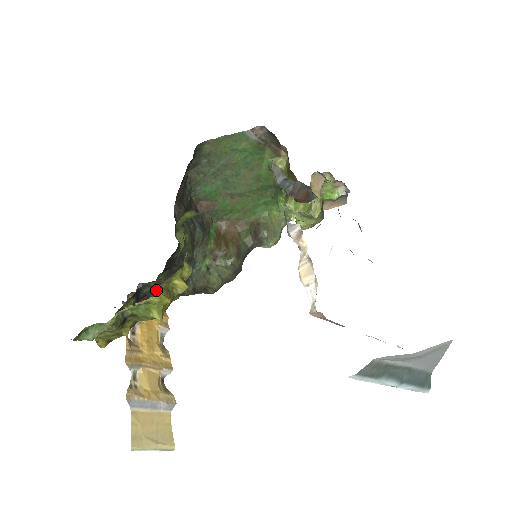
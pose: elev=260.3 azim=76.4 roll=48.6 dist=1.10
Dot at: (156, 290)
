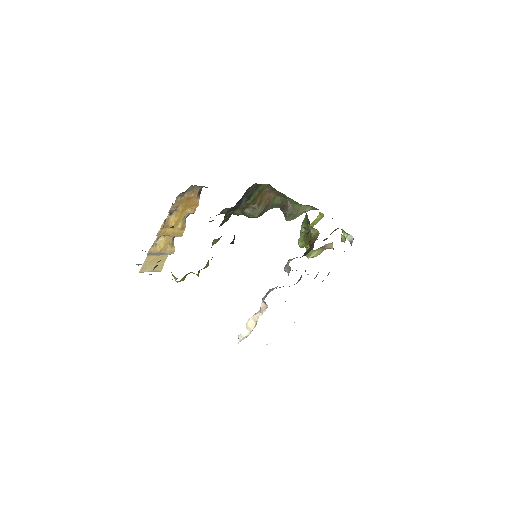
Dot at: occluded
